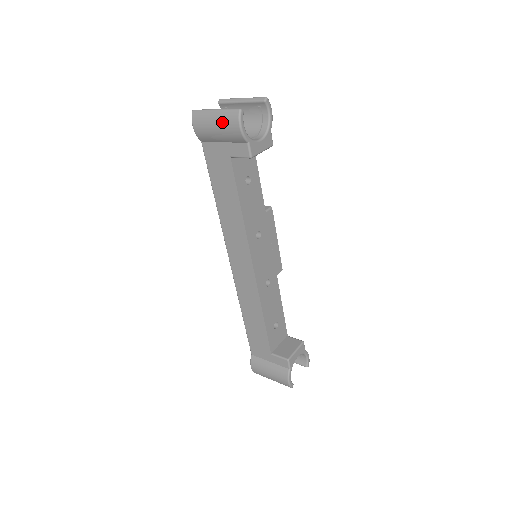
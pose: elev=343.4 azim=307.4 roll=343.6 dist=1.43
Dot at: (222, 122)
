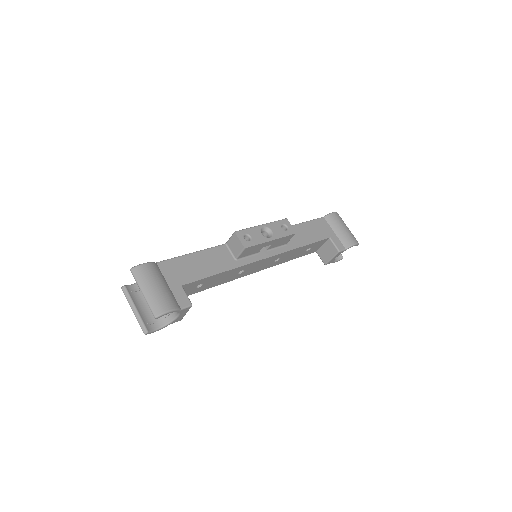
Dot at: occluded
